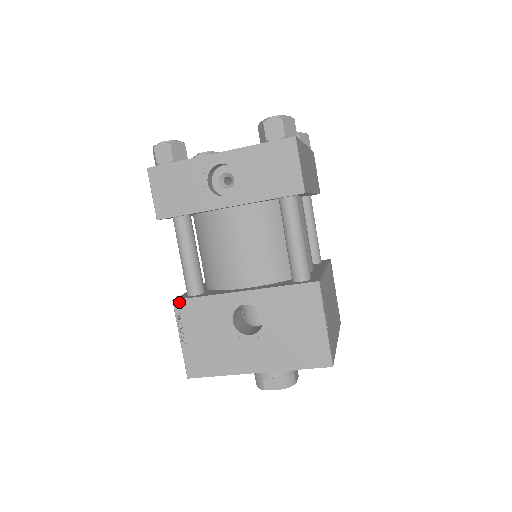
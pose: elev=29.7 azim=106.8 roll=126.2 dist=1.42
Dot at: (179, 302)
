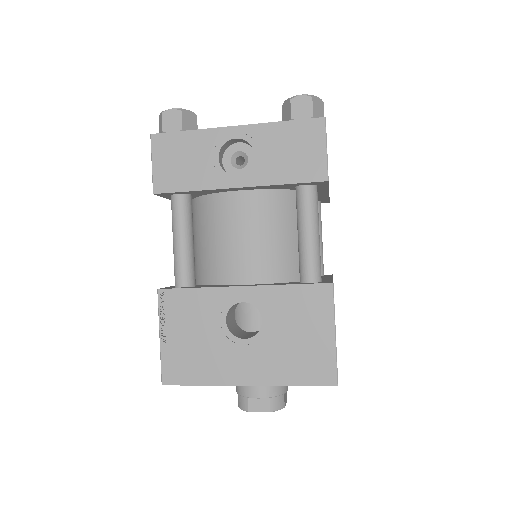
Dot at: (165, 292)
